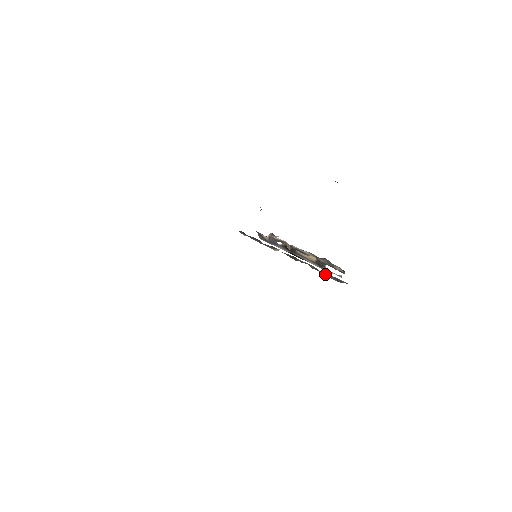
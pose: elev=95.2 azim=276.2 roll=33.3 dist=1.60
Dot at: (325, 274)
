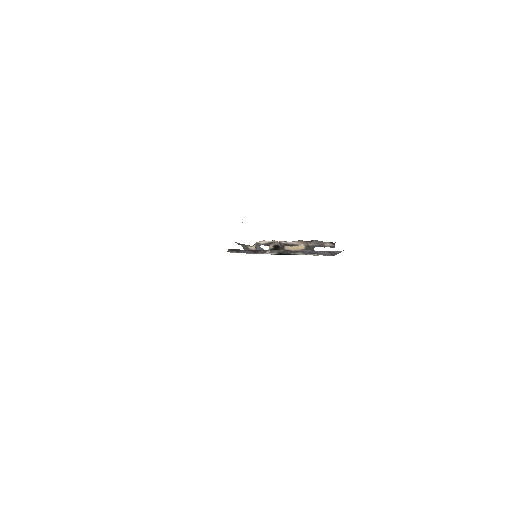
Dot at: (319, 254)
